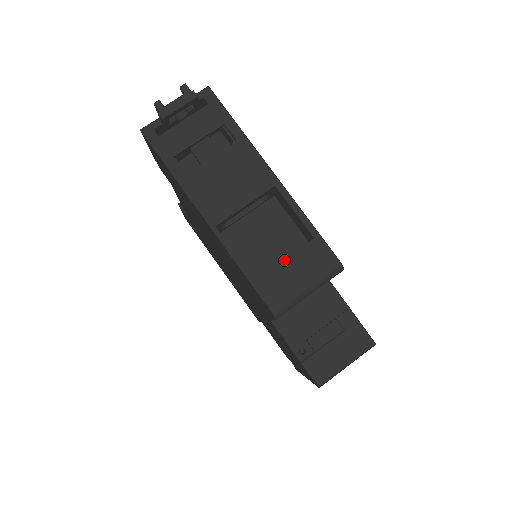
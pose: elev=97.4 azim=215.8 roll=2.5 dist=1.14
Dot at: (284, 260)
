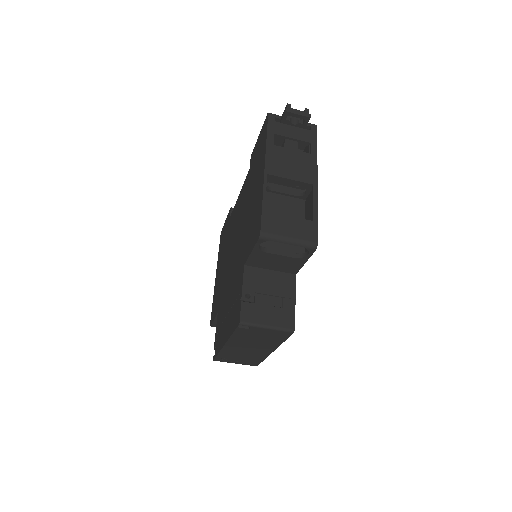
Dot at: (289, 216)
